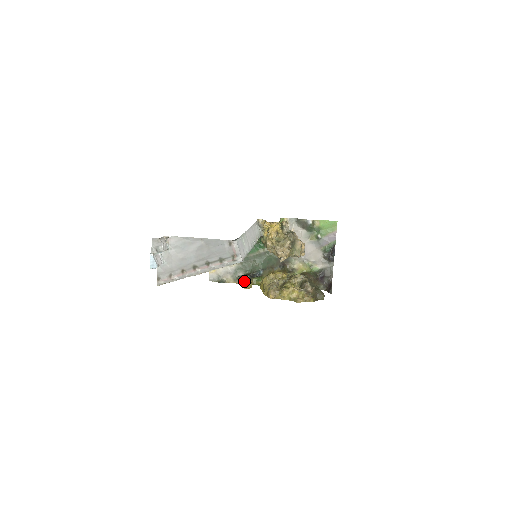
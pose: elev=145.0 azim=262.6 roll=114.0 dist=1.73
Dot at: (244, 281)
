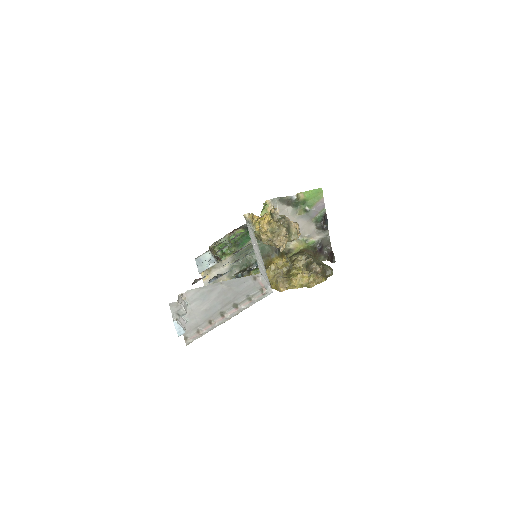
Dot at: occluded
